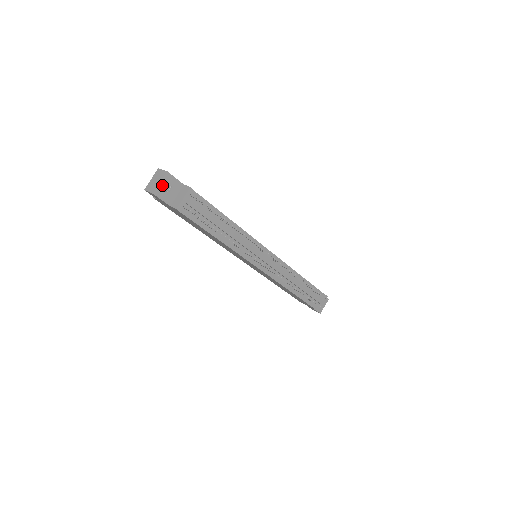
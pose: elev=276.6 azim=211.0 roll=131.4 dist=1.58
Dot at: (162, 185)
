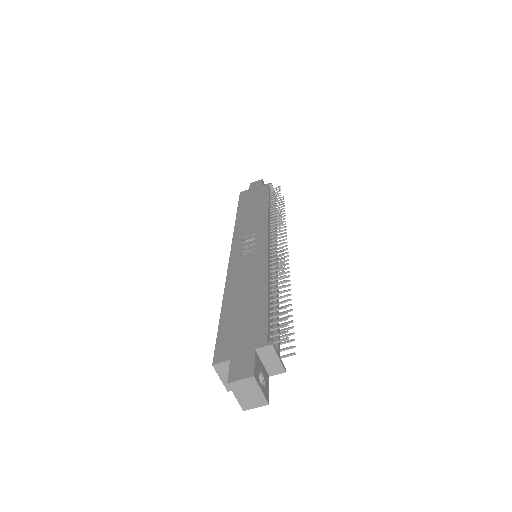
Dot at: (261, 387)
